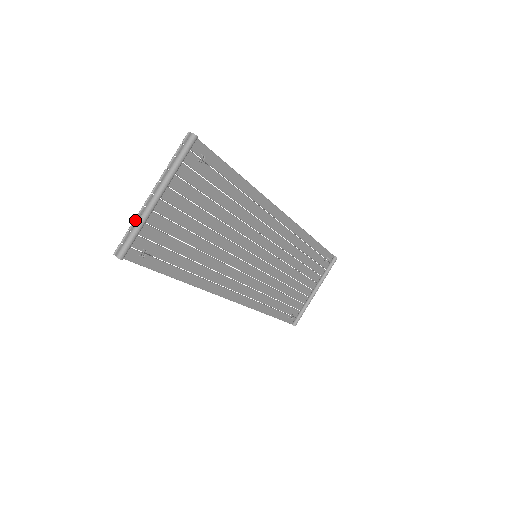
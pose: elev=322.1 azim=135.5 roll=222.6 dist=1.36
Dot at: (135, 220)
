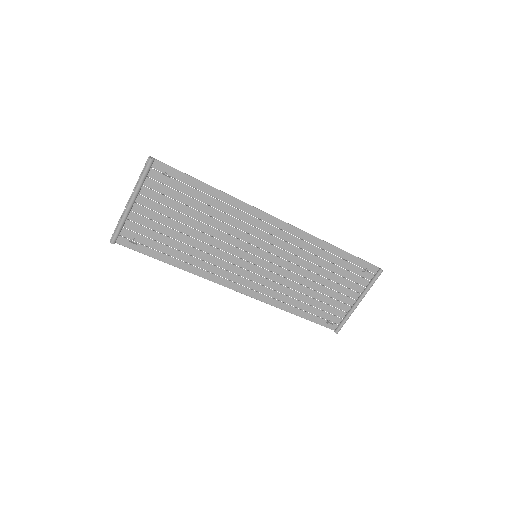
Dot at: (120, 218)
